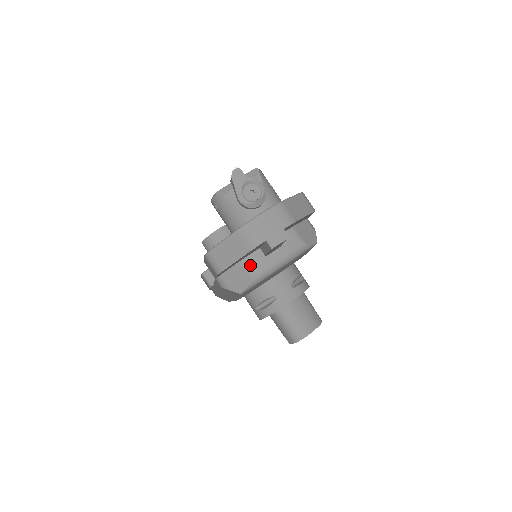
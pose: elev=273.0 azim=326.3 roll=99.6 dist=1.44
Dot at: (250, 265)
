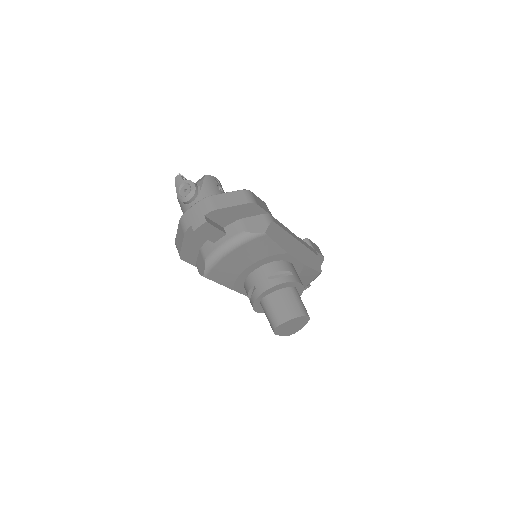
Dot at: (204, 251)
